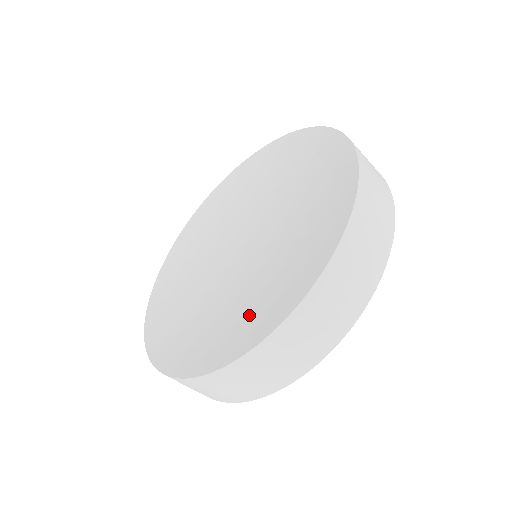
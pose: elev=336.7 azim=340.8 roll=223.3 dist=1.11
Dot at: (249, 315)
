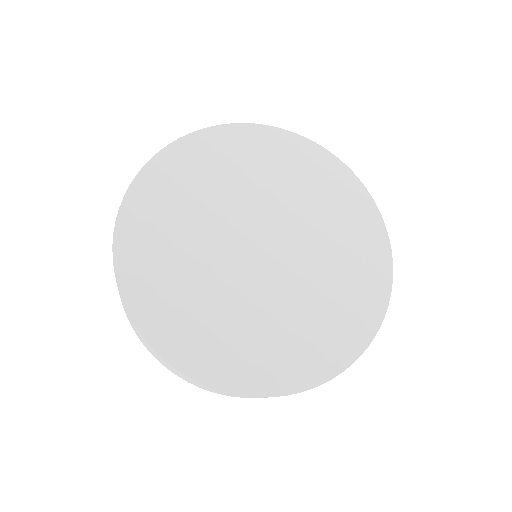
Dot at: (234, 348)
